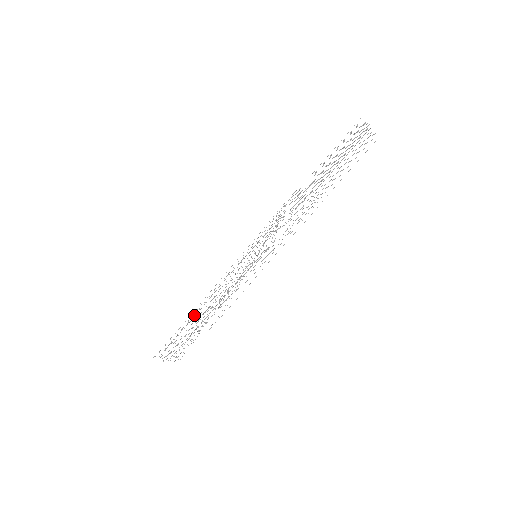
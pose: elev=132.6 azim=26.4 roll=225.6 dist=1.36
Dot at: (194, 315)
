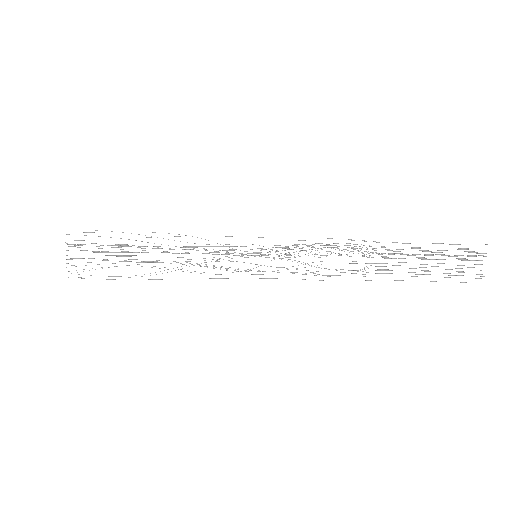
Dot at: occluded
